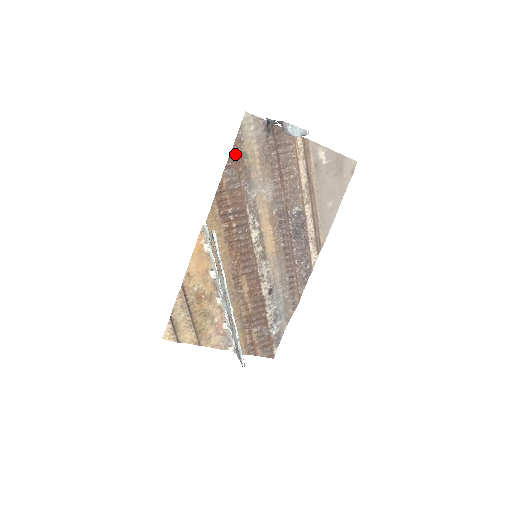
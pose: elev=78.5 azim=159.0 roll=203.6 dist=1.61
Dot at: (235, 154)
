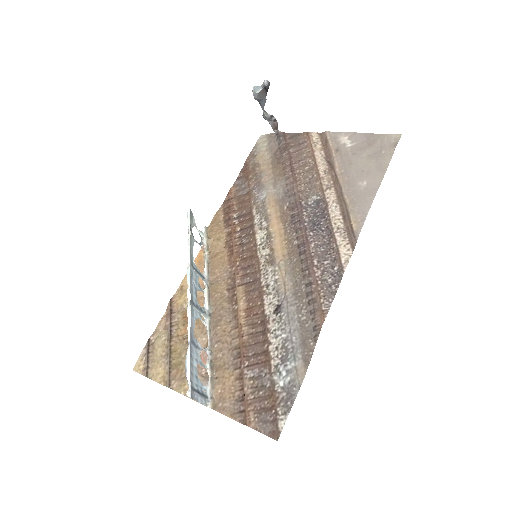
Dot at: (247, 166)
